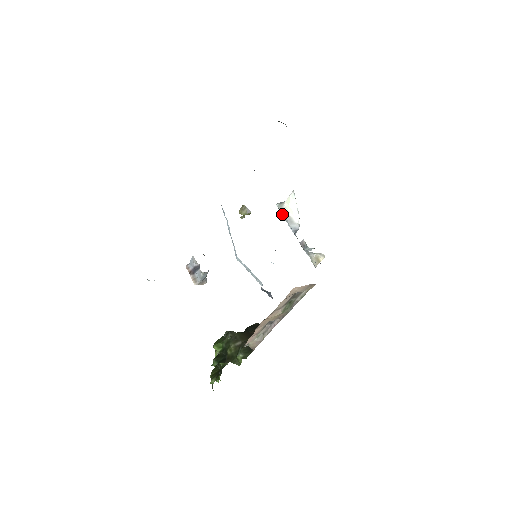
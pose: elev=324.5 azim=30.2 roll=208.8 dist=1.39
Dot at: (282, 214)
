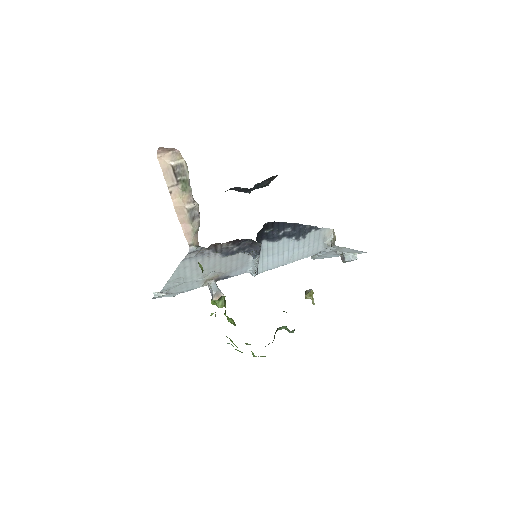
Dot at: (313, 256)
